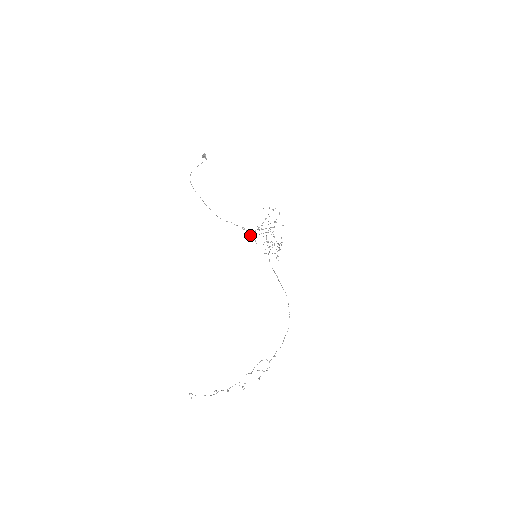
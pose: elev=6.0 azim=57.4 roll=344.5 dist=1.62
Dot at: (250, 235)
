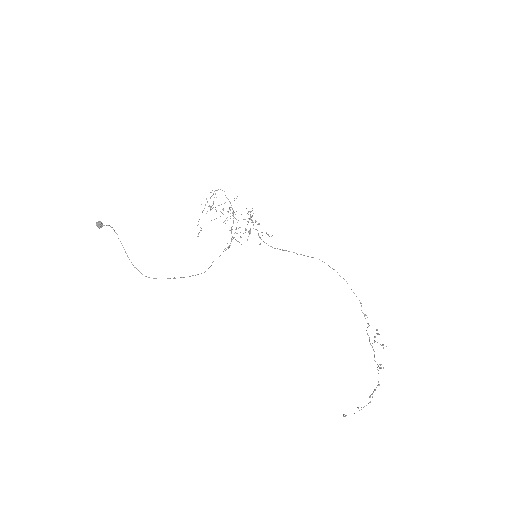
Dot at: (199, 232)
